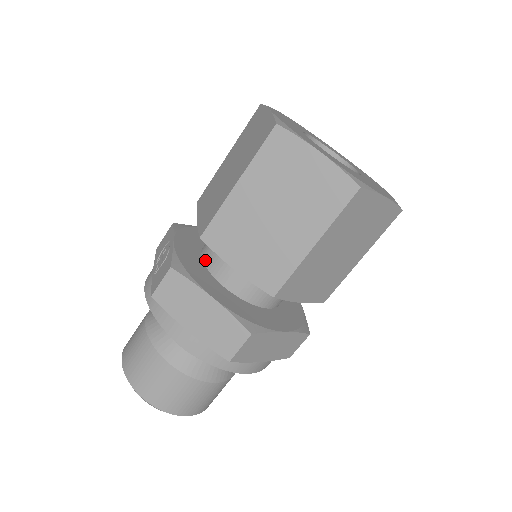
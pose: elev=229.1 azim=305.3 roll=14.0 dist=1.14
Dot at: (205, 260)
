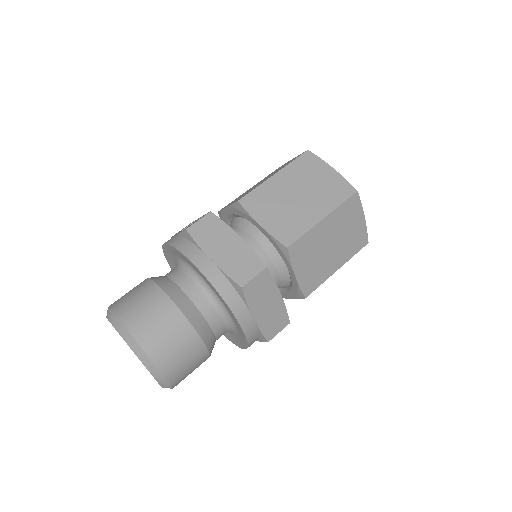
Dot at: occluded
